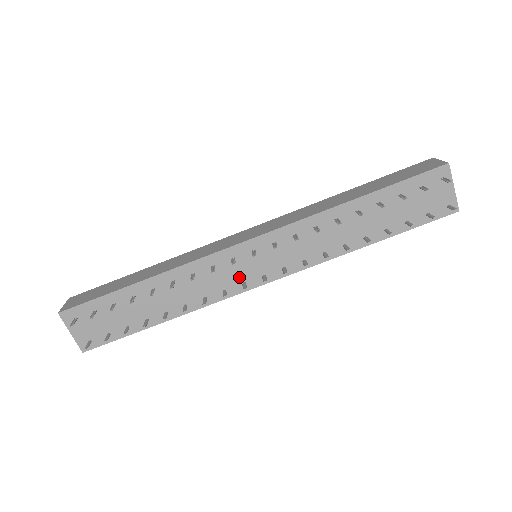
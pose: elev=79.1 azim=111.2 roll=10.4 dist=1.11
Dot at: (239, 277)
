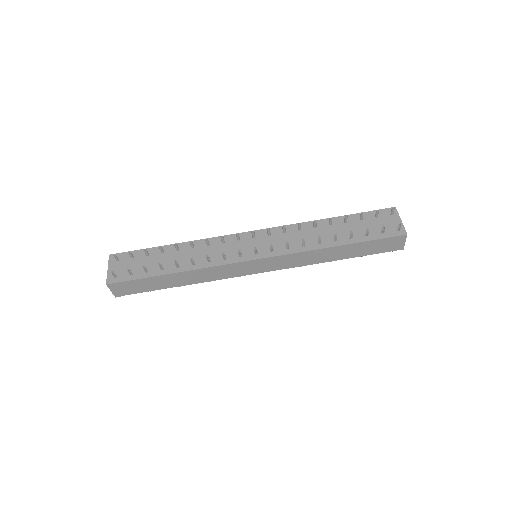
Dot at: occluded
